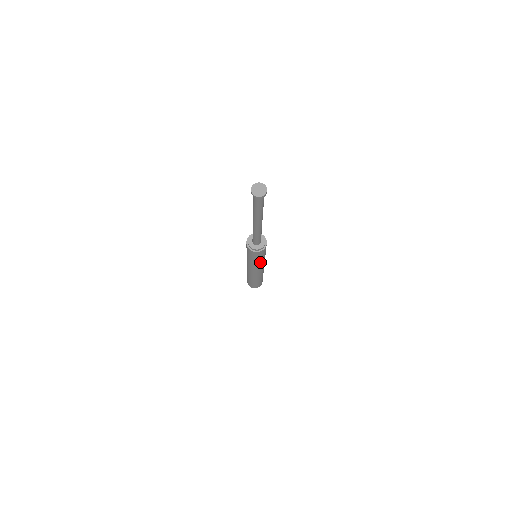
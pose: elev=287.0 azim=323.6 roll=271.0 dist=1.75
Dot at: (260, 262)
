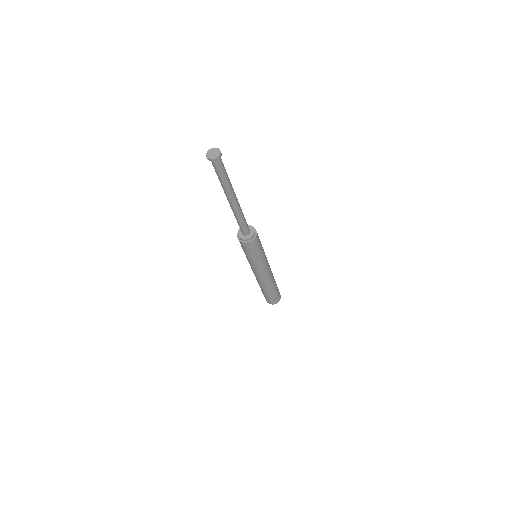
Dot at: (252, 261)
